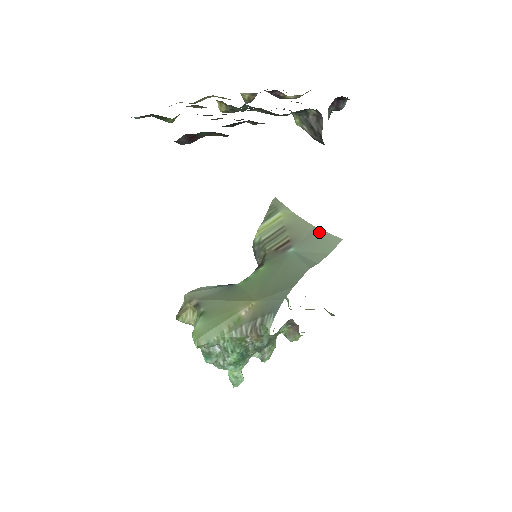
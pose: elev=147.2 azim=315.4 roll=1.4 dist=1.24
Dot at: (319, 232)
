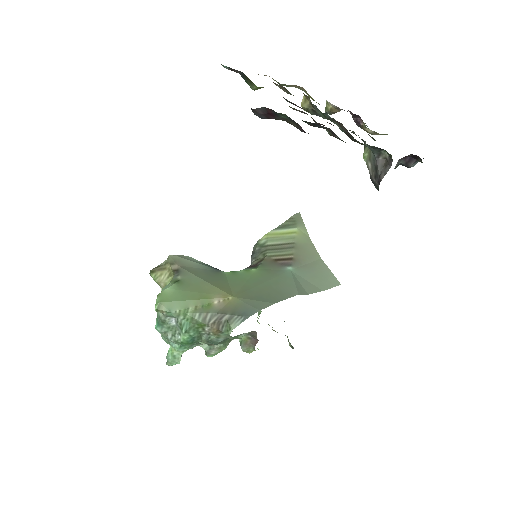
Dot at: (323, 266)
